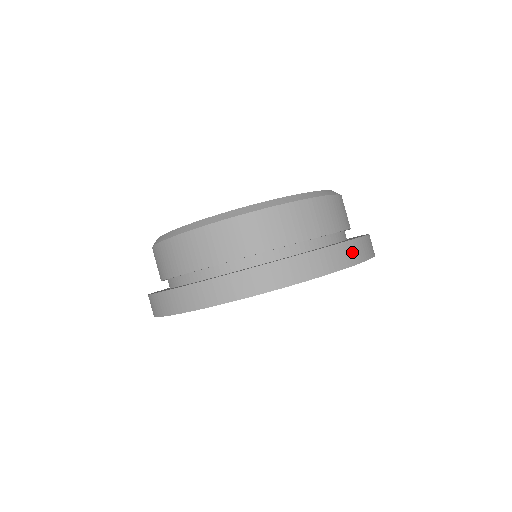
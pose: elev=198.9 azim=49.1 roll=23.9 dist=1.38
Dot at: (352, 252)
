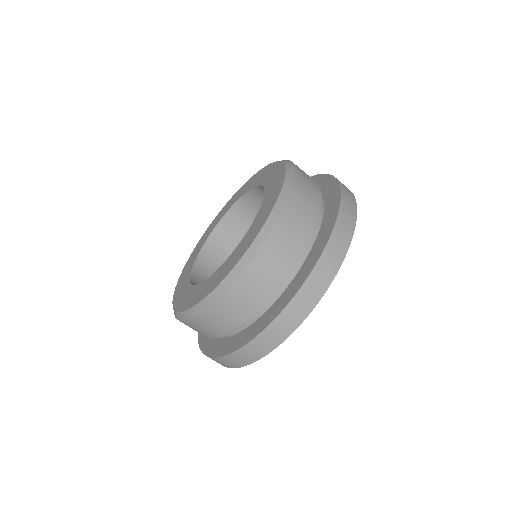
Dot at: (302, 304)
